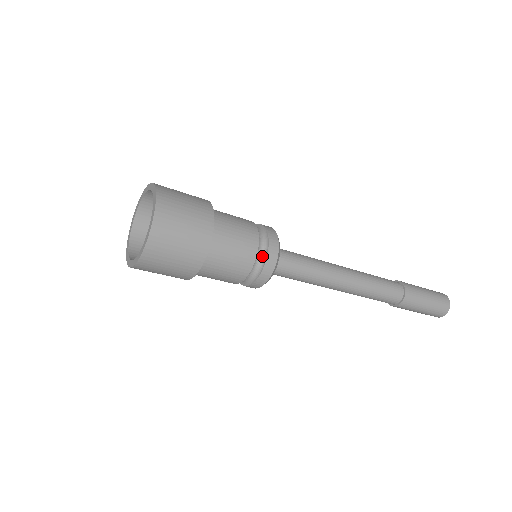
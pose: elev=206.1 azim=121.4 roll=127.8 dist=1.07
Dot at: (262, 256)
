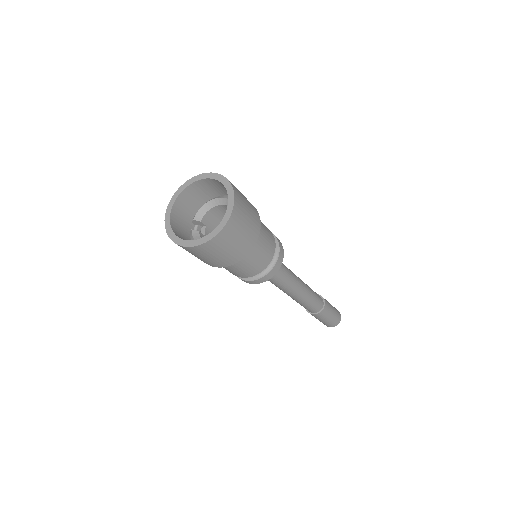
Dot at: occluded
